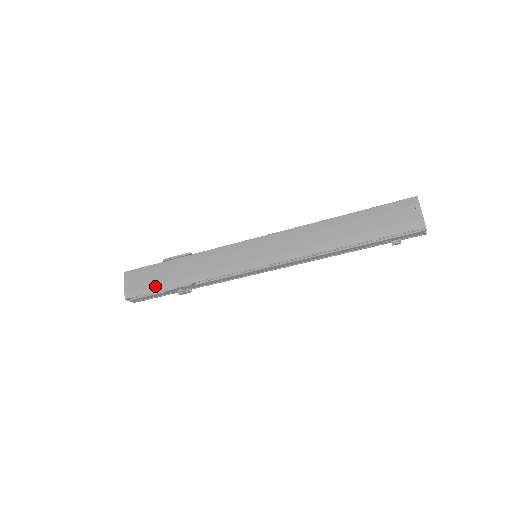
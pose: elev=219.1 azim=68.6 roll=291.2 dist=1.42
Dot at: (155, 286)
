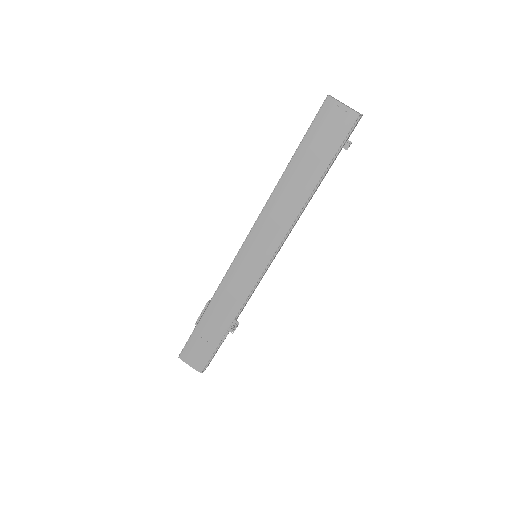
Dot at: (211, 346)
